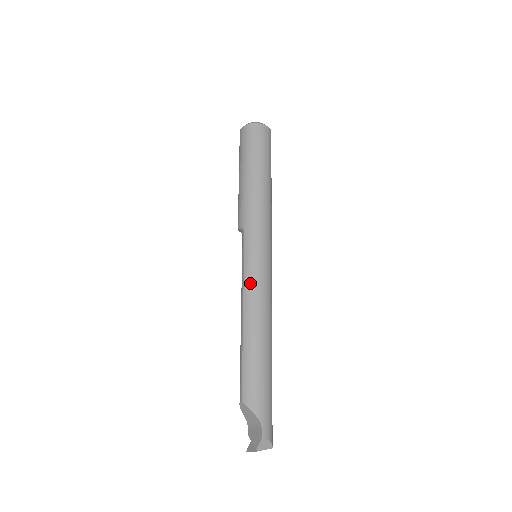
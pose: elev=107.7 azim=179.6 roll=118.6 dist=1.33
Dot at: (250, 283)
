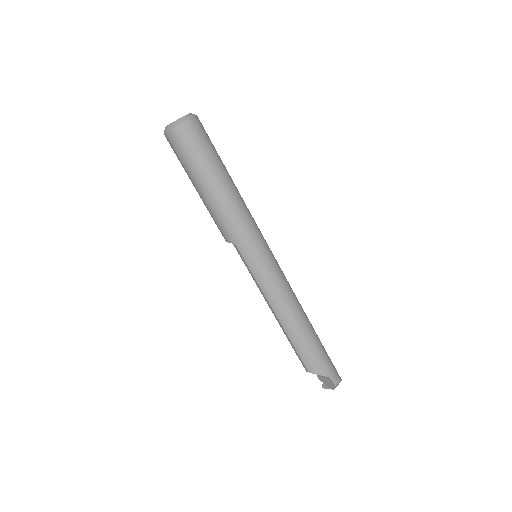
Dot at: (268, 289)
